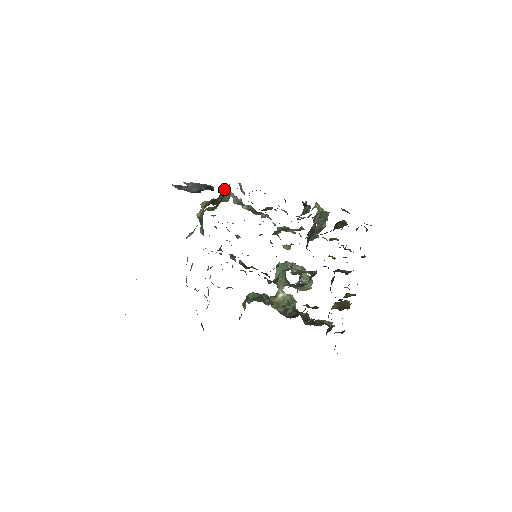
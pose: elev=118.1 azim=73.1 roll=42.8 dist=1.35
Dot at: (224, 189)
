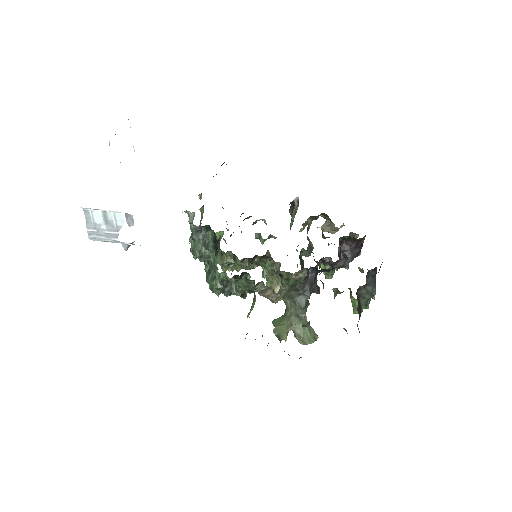
Dot at: occluded
